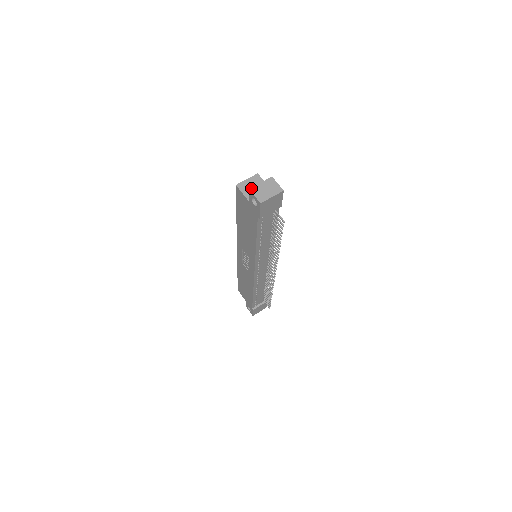
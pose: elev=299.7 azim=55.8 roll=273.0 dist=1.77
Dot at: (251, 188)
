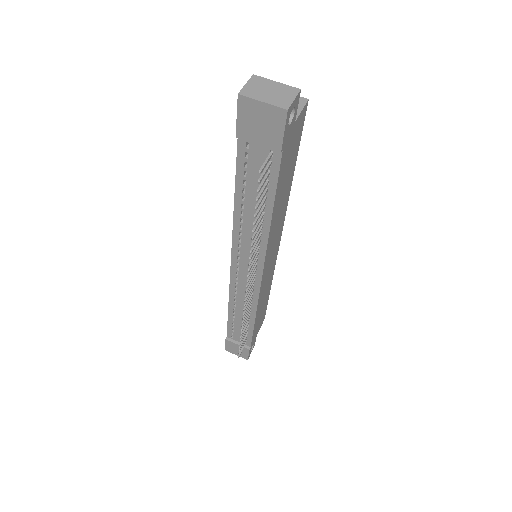
Dot at: occluded
